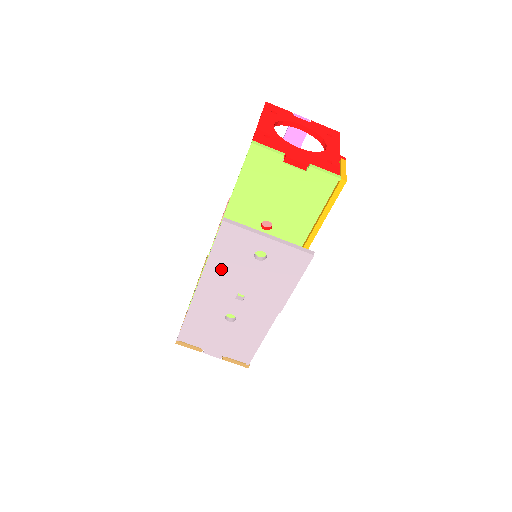
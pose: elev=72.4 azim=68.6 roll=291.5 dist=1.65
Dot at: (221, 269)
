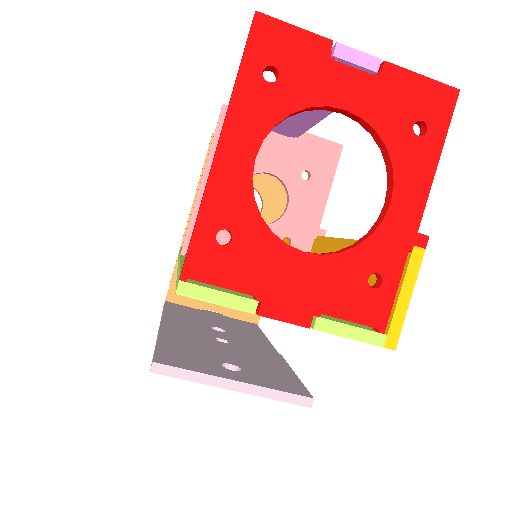
Dot at: occluded
